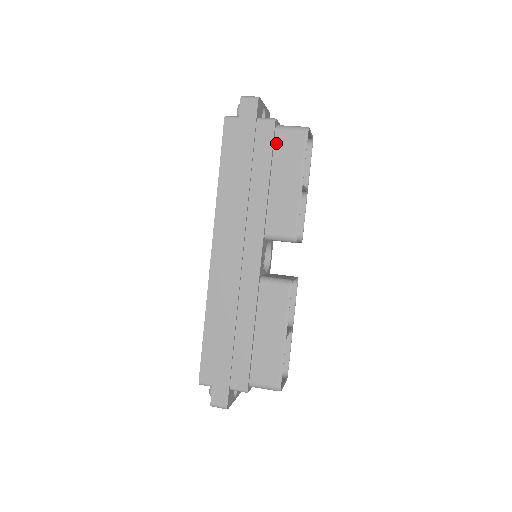
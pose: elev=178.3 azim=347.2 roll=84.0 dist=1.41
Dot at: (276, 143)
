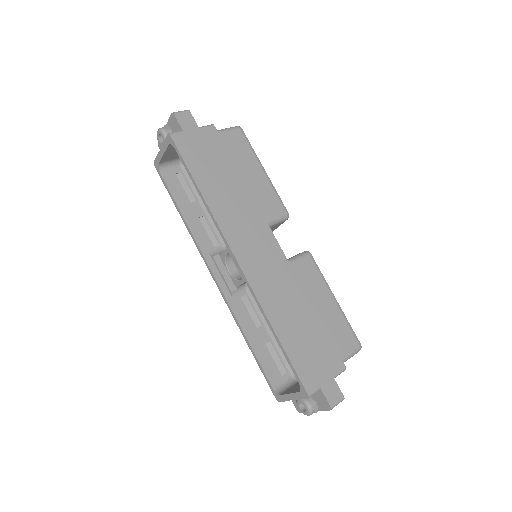
Dot at: (224, 144)
